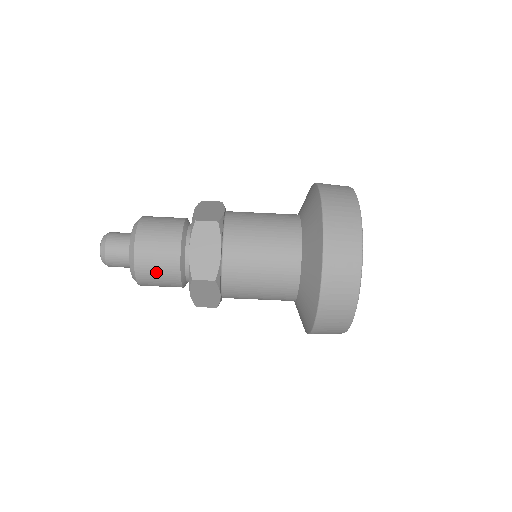
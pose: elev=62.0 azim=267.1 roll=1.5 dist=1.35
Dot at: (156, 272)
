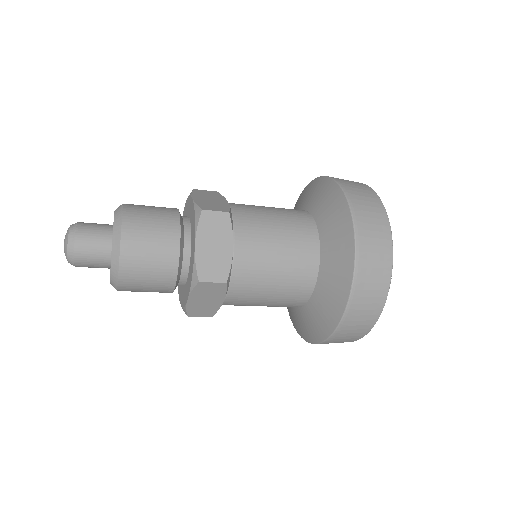
Dot at: (146, 273)
